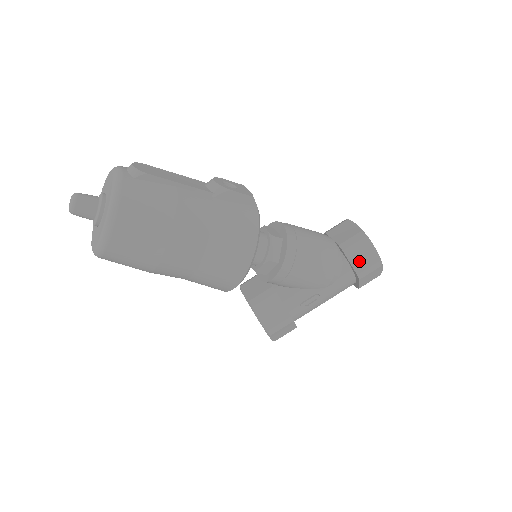
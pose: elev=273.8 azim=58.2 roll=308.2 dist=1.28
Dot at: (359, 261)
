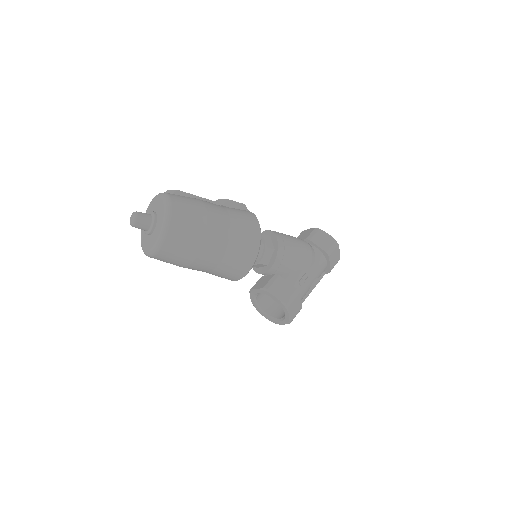
Dot at: (323, 244)
